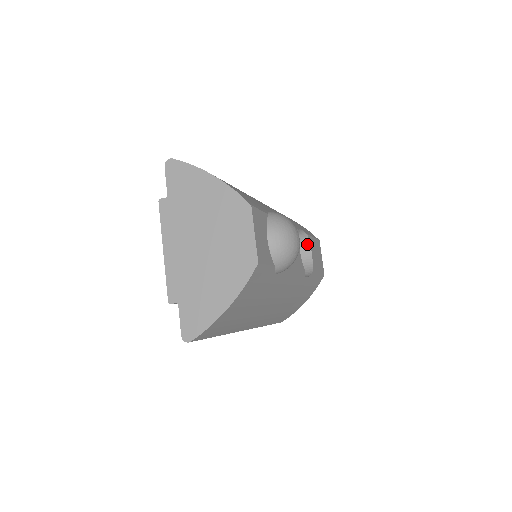
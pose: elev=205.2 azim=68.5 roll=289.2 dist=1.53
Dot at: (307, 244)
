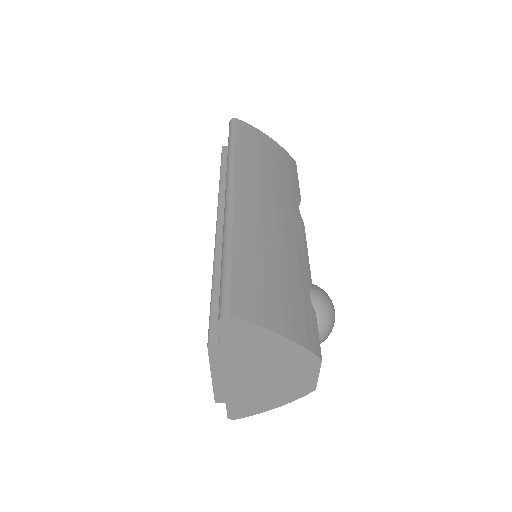
Dot at: occluded
